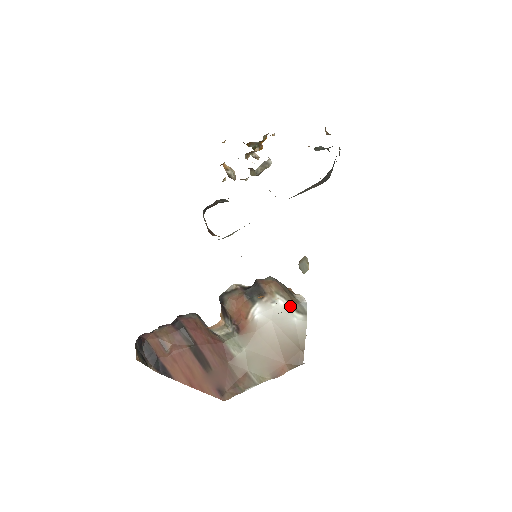
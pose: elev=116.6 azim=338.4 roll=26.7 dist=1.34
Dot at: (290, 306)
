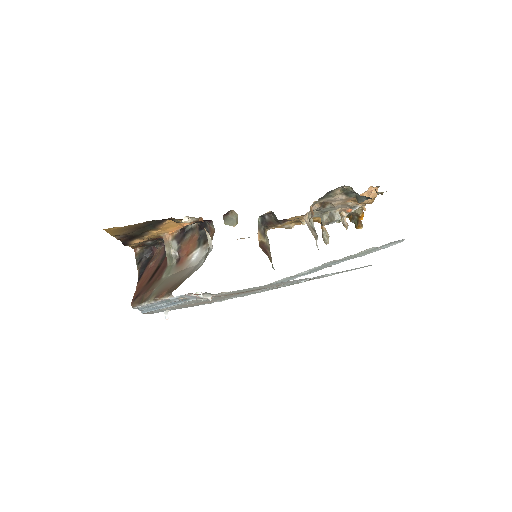
Dot at: occluded
